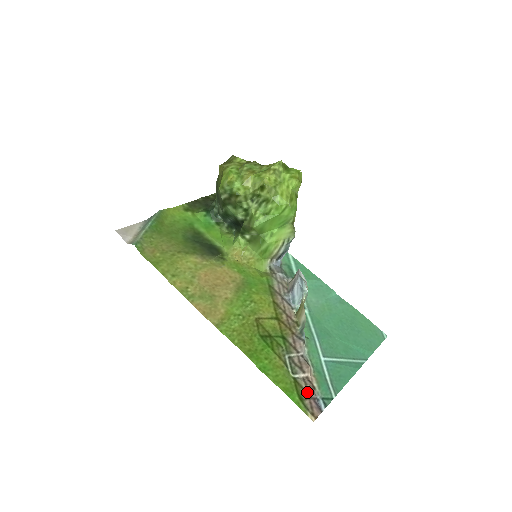
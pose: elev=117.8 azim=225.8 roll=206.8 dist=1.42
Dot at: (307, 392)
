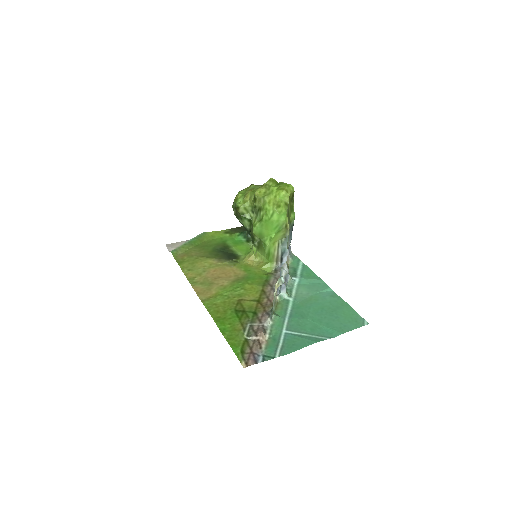
Dot at: (251, 349)
